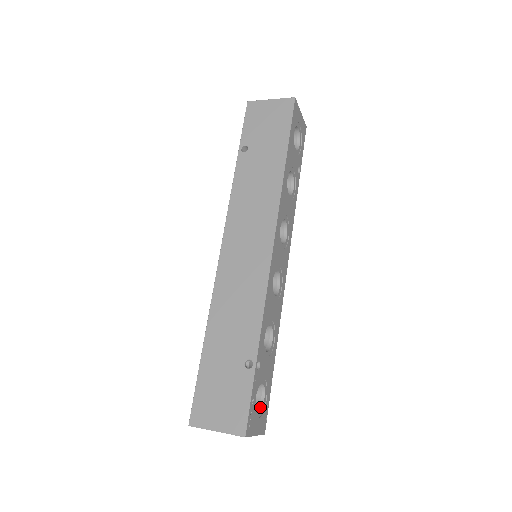
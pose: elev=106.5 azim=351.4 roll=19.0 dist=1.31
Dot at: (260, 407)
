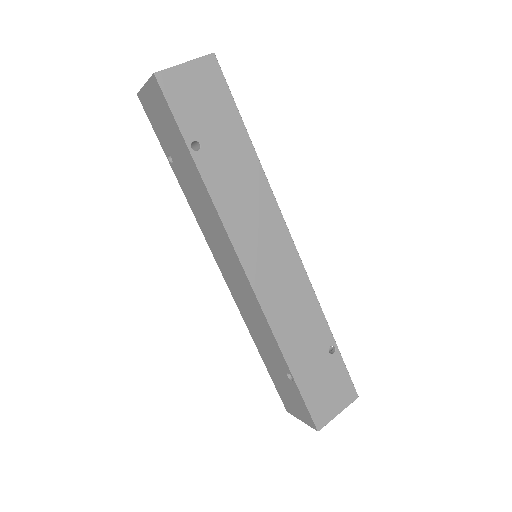
Dot at: occluded
